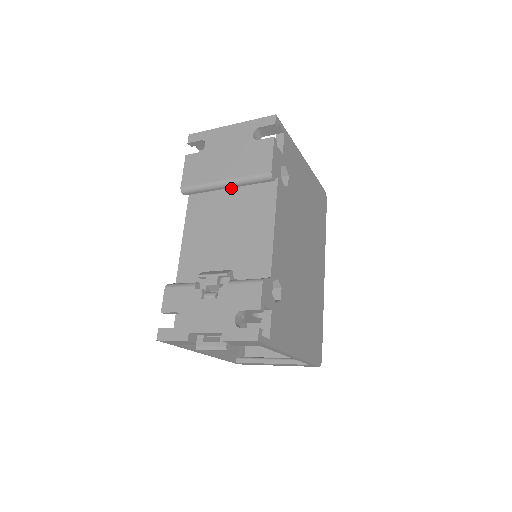
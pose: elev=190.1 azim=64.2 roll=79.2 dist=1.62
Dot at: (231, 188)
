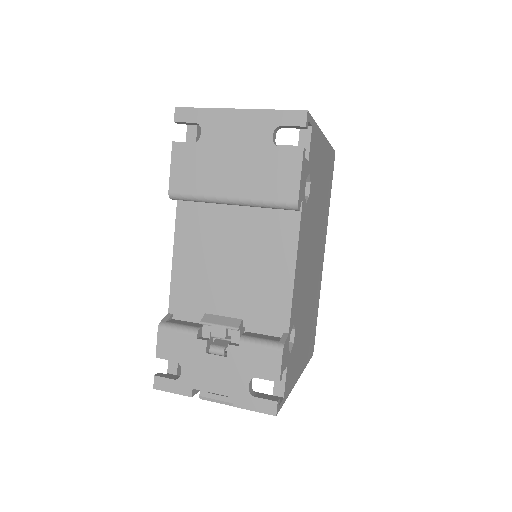
Dot at: occluded
